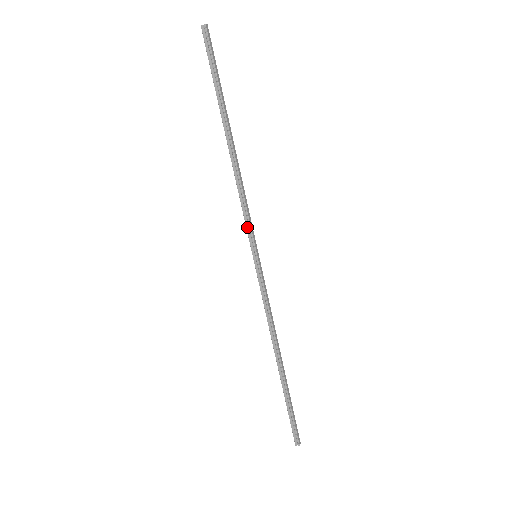
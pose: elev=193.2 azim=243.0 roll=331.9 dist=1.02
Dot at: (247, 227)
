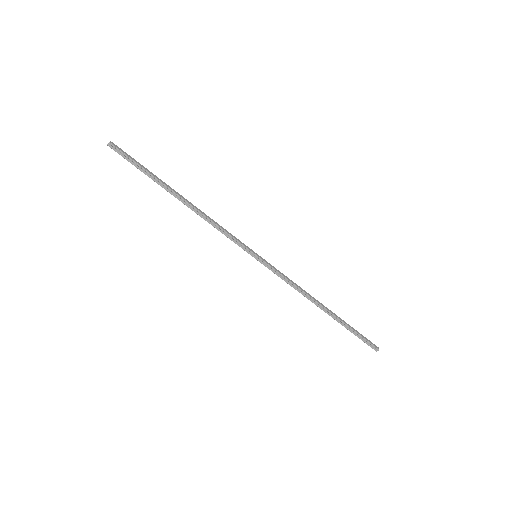
Dot at: (236, 243)
